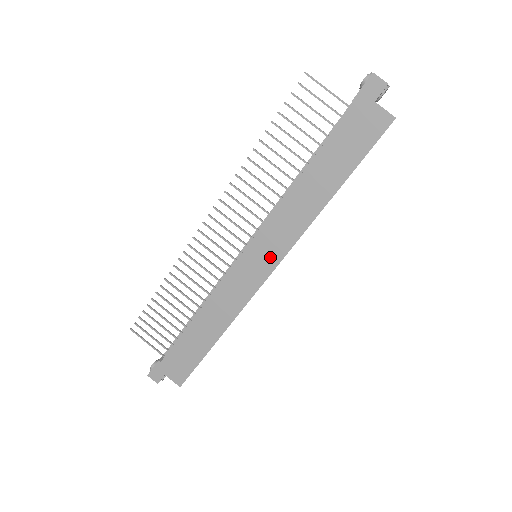
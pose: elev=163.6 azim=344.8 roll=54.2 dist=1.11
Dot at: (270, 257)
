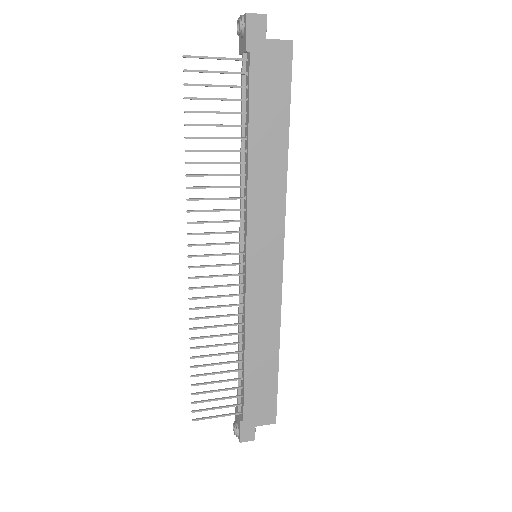
Dot at: (272, 245)
